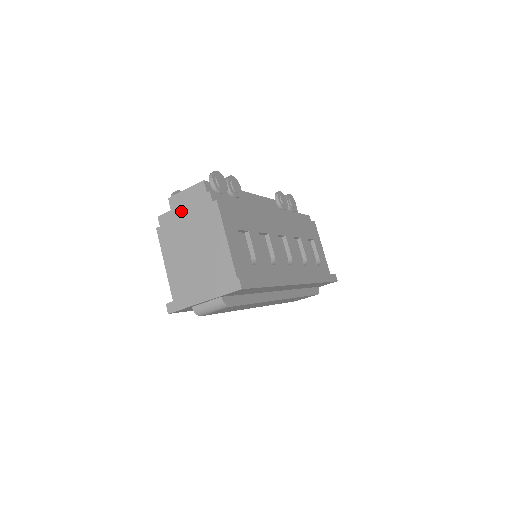
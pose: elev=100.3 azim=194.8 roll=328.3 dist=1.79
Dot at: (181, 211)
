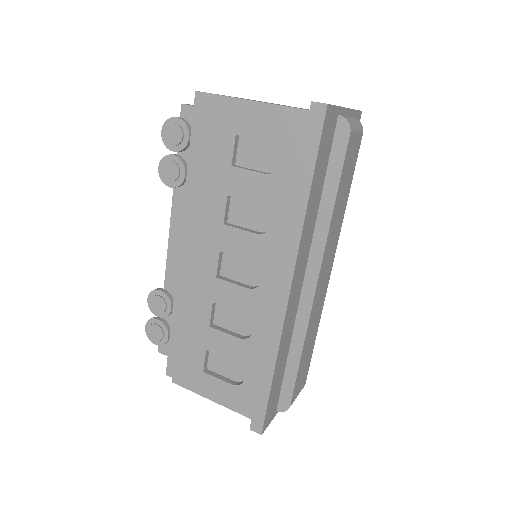
Dot at: (224, 95)
